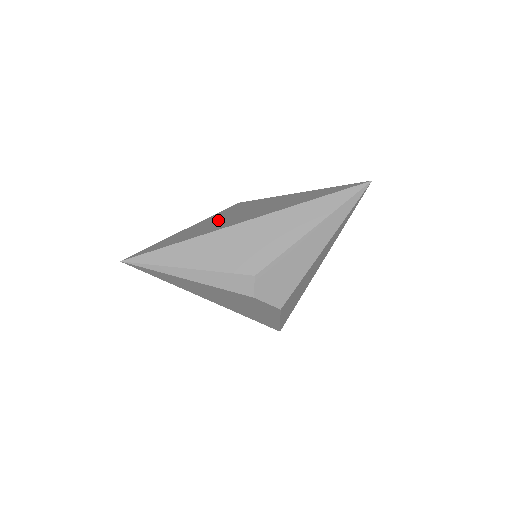
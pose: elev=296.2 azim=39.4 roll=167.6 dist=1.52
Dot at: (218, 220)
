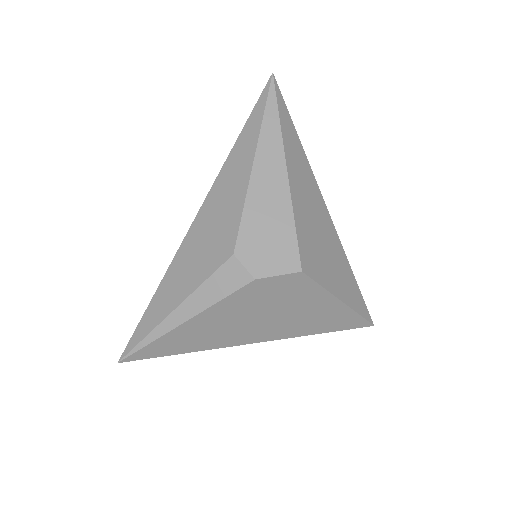
Dot at: occluded
